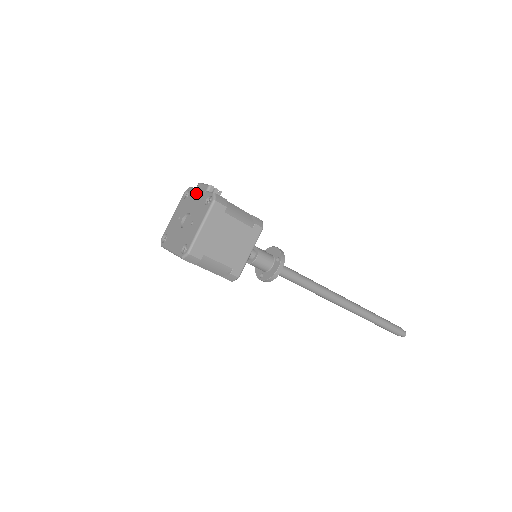
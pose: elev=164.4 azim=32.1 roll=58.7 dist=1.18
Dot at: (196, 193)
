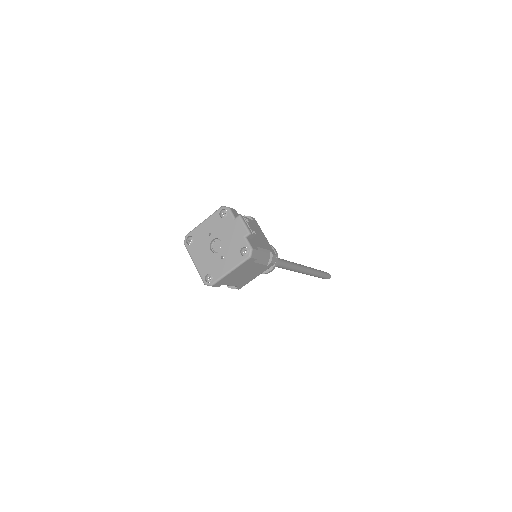
Dot at: (234, 226)
